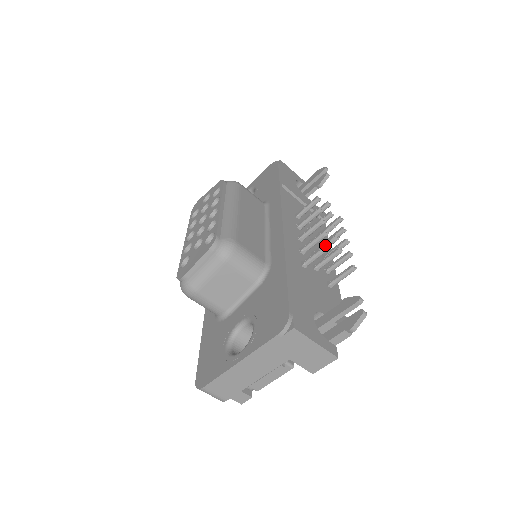
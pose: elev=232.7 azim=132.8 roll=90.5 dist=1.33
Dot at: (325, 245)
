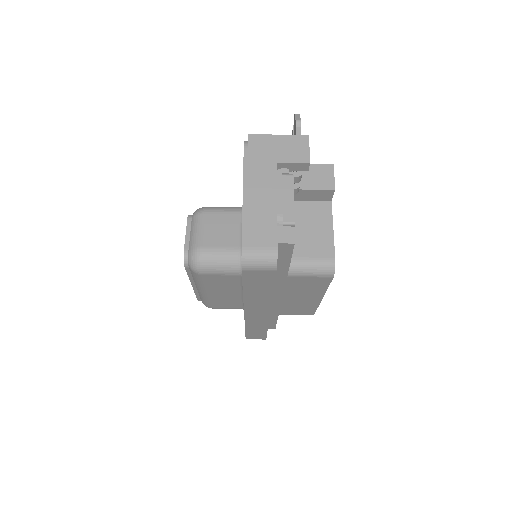
Dot at: occluded
